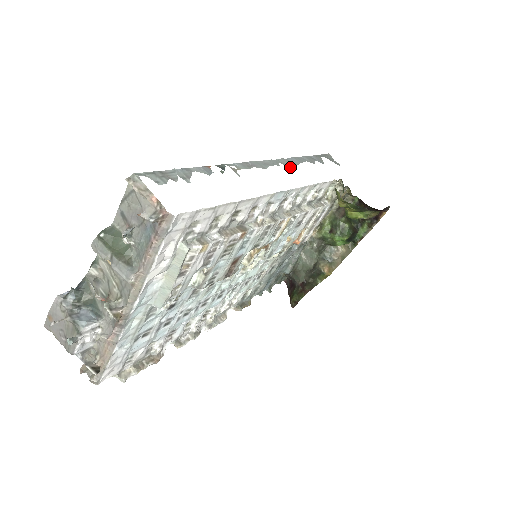
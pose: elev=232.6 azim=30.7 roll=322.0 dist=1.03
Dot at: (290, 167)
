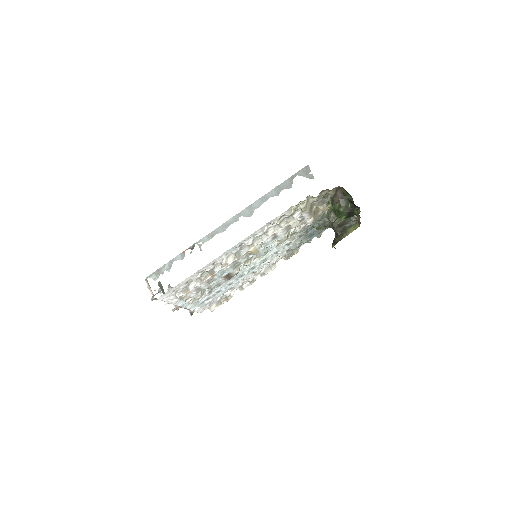
Dot at: (249, 216)
